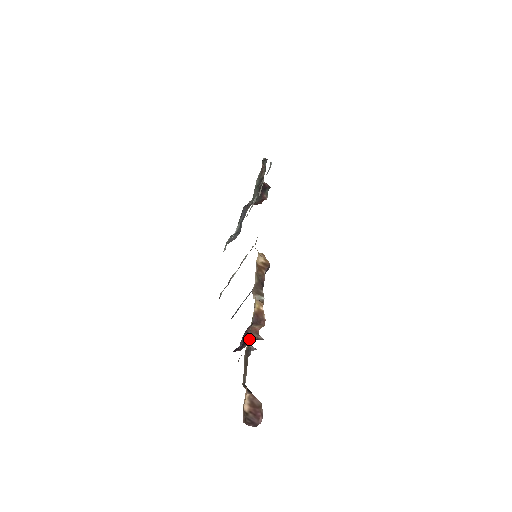
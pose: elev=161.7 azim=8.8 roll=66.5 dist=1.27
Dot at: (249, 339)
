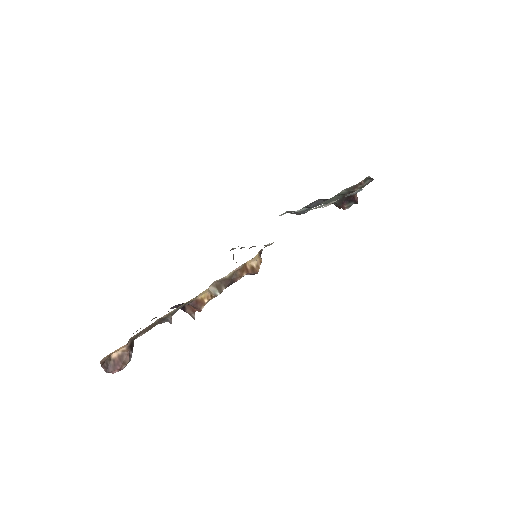
Dot at: (170, 313)
